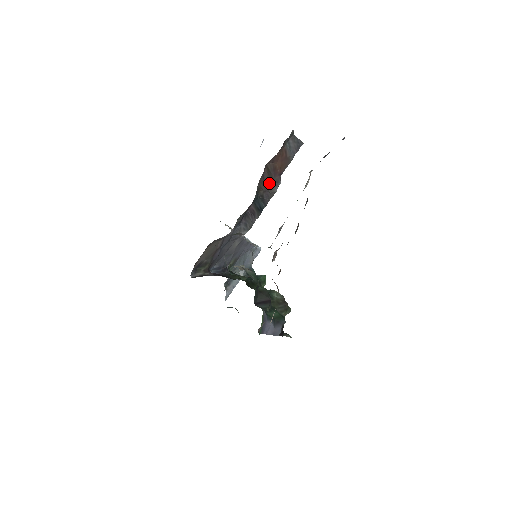
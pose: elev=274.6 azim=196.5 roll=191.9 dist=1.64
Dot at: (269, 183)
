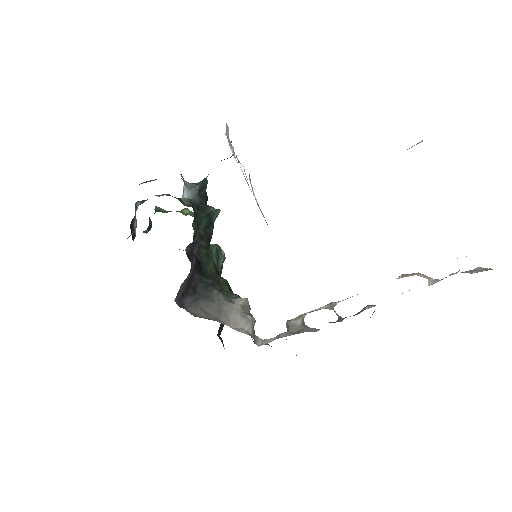
Dot at: occluded
